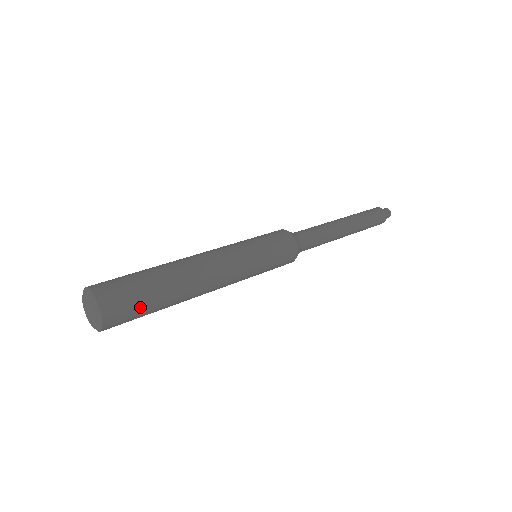
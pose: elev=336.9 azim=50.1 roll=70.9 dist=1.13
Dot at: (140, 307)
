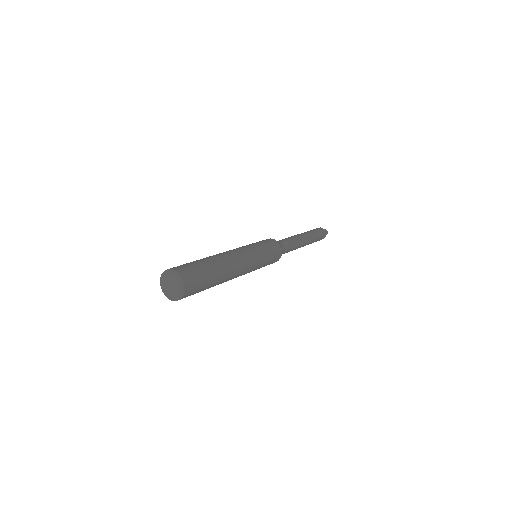
Dot at: (200, 271)
